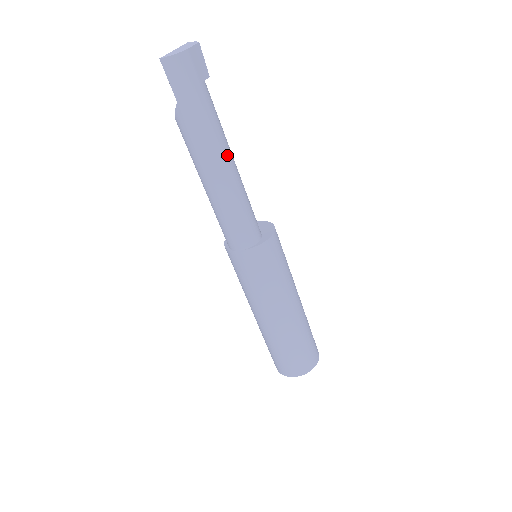
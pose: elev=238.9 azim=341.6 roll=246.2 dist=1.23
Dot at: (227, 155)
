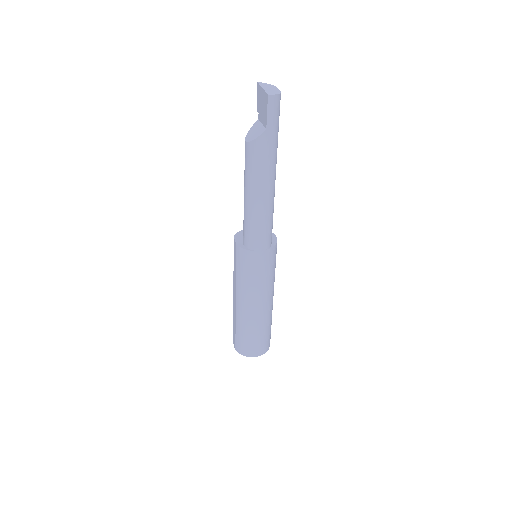
Dot at: (275, 174)
